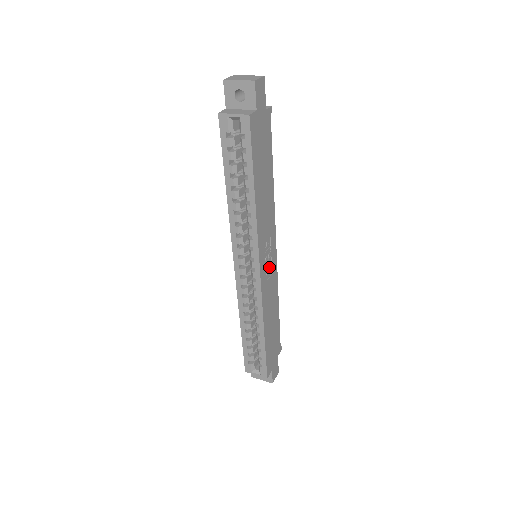
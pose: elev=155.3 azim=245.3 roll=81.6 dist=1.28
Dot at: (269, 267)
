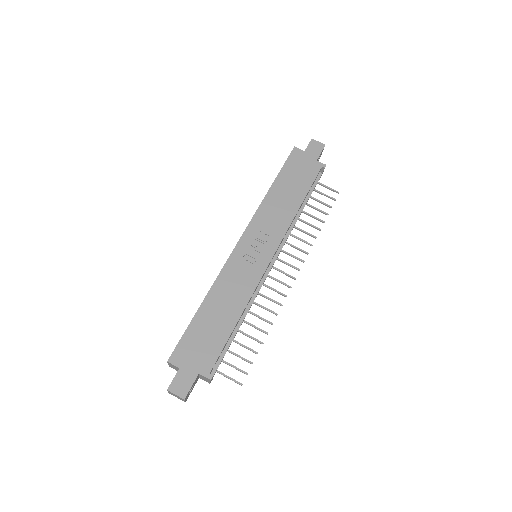
Dot at: (252, 257)
